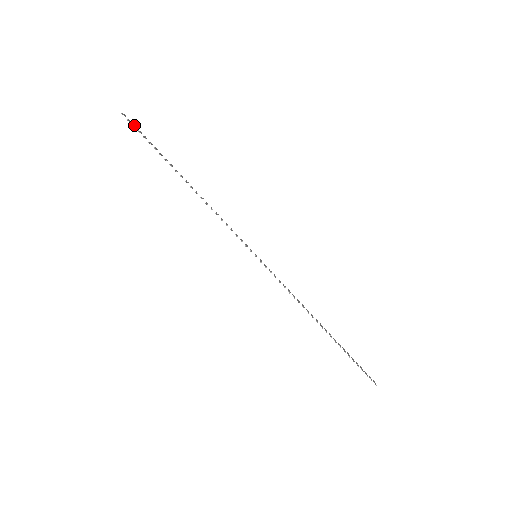
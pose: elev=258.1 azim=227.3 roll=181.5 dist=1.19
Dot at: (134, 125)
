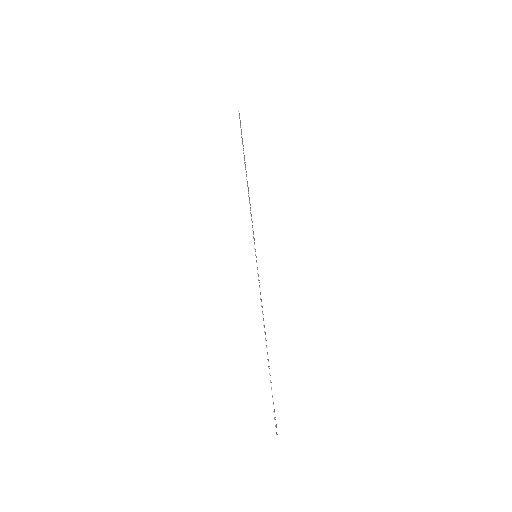
Dot at: occluded
